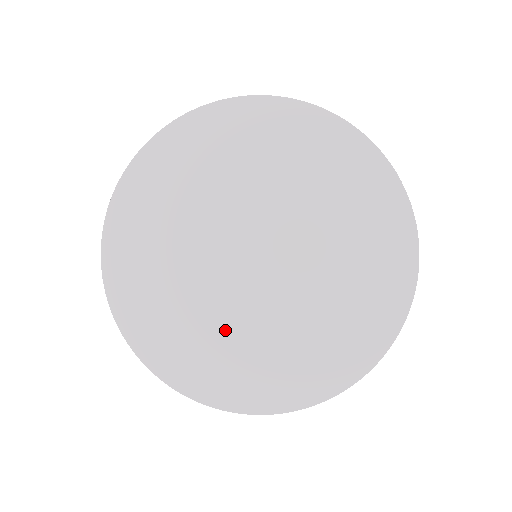
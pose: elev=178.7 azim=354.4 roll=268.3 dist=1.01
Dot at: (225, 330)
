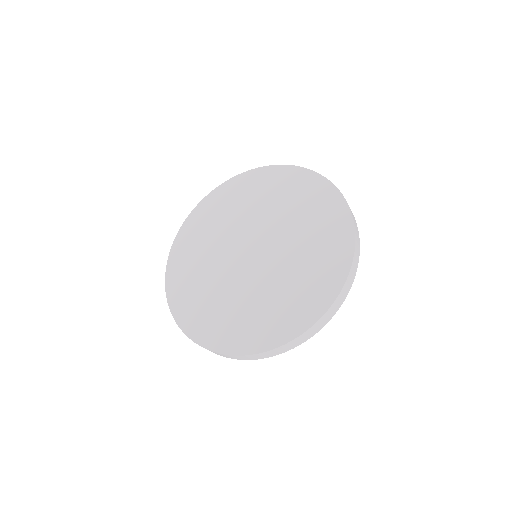
Dot at: (259, 298)
